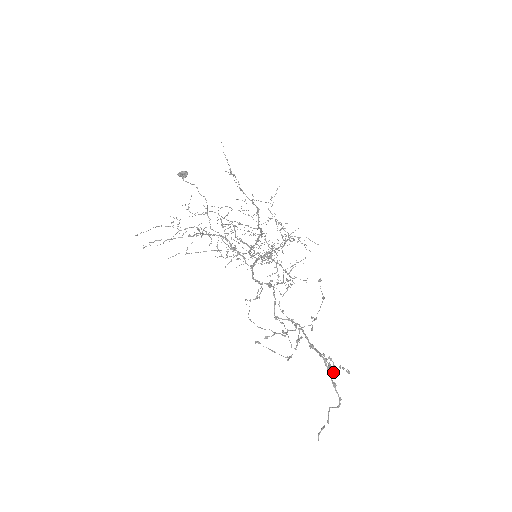
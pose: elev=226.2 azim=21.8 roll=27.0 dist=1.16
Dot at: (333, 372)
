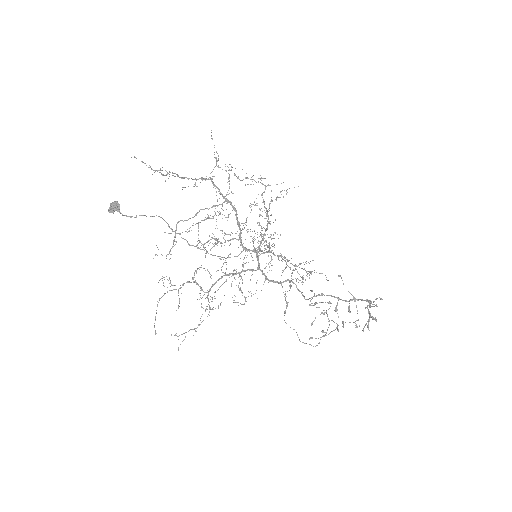
Dot at: (376, 320)
